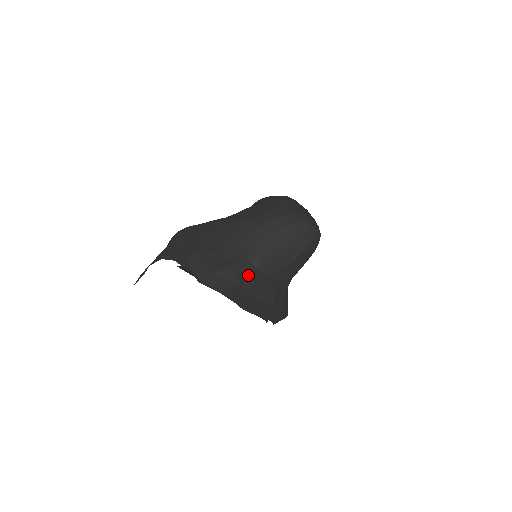
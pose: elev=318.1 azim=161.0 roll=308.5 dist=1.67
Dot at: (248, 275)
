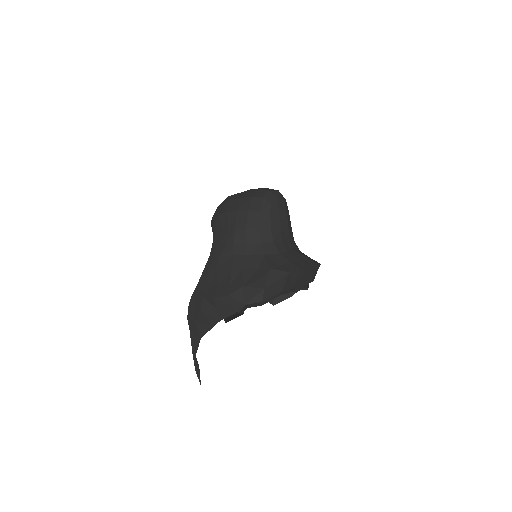
Dot at: (282, 262)
